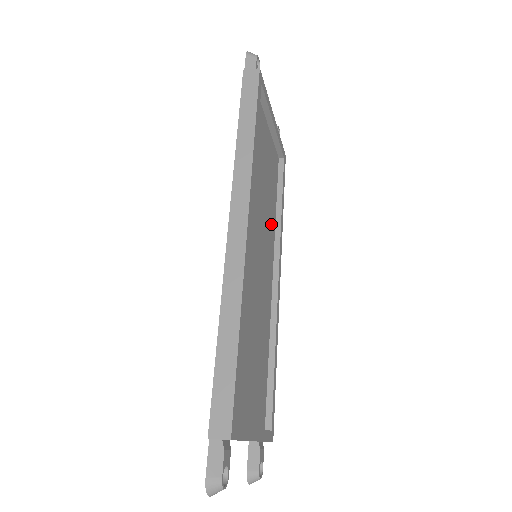
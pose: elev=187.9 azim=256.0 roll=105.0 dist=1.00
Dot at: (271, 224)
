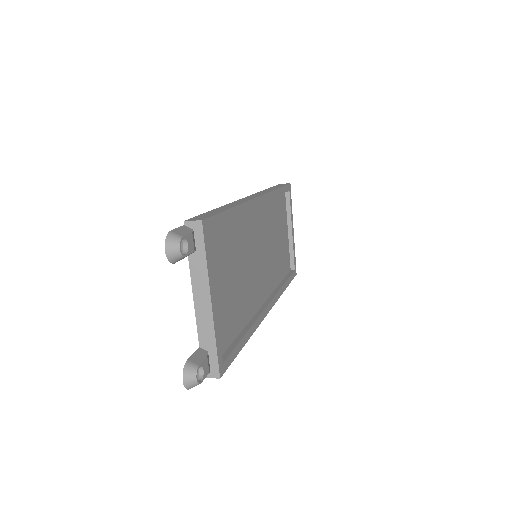
Dot at: (273, 276)
